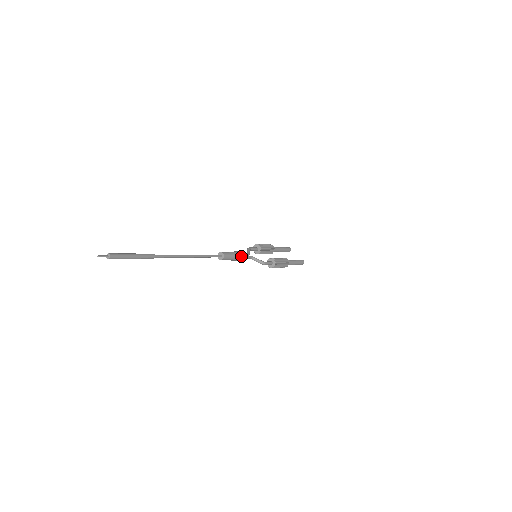
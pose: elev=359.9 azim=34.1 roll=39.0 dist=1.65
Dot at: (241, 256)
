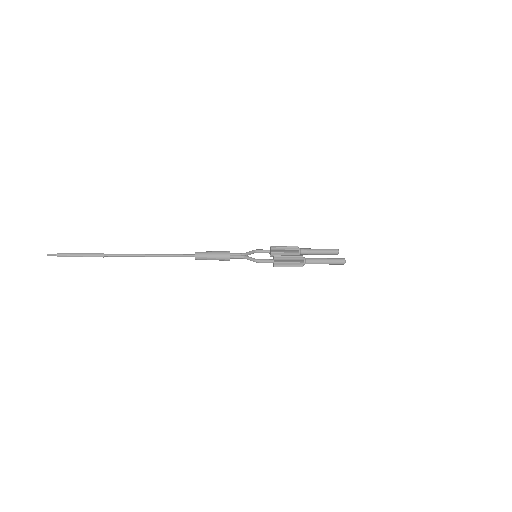
Dot at: (223, 255)
